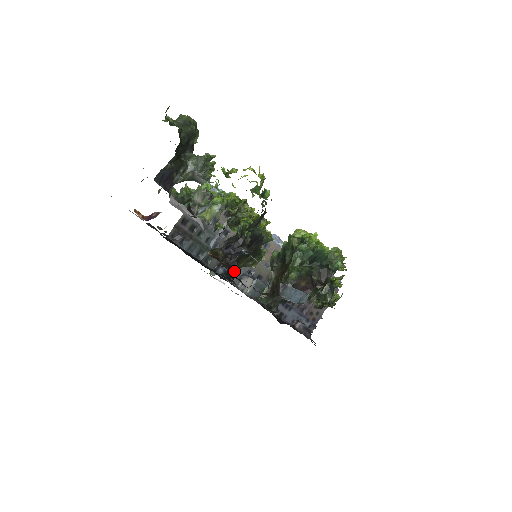
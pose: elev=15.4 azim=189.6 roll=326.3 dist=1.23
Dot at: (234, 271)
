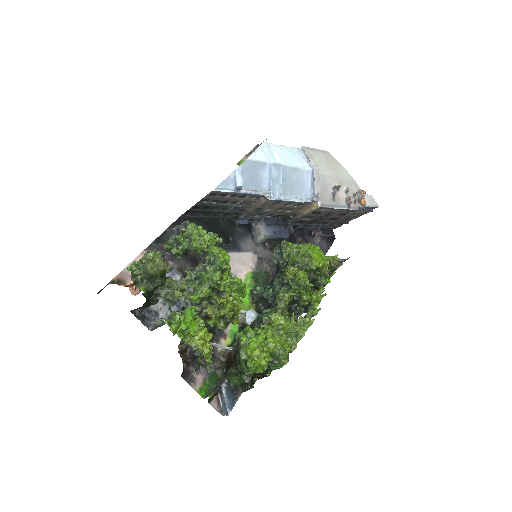
Dot at: (252, 218)
